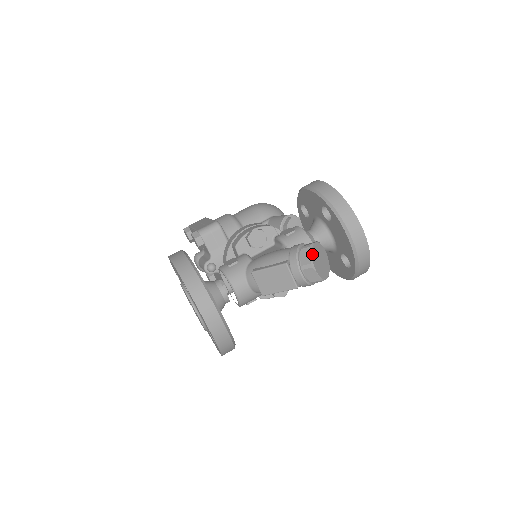
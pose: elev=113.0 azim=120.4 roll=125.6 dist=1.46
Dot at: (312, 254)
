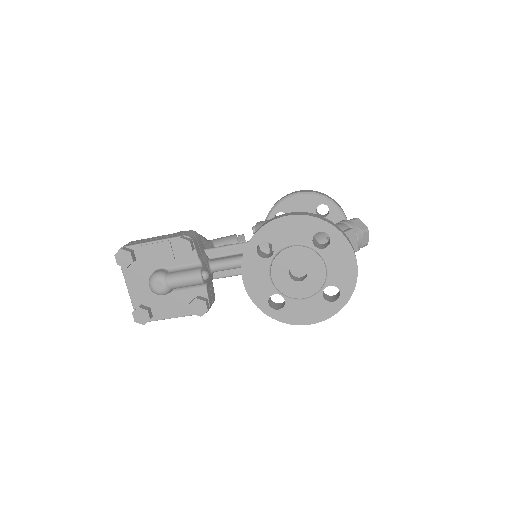
Dot at: (363, 223)
